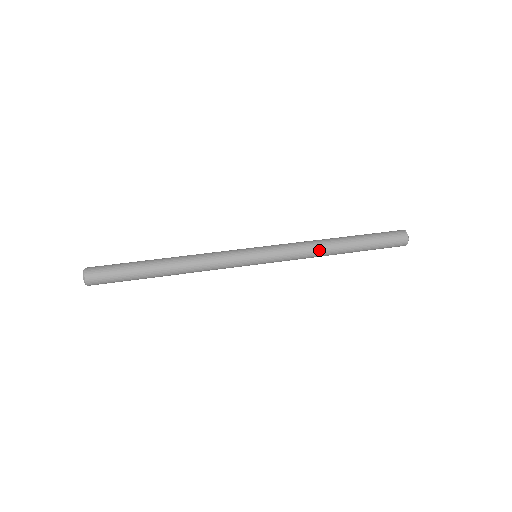
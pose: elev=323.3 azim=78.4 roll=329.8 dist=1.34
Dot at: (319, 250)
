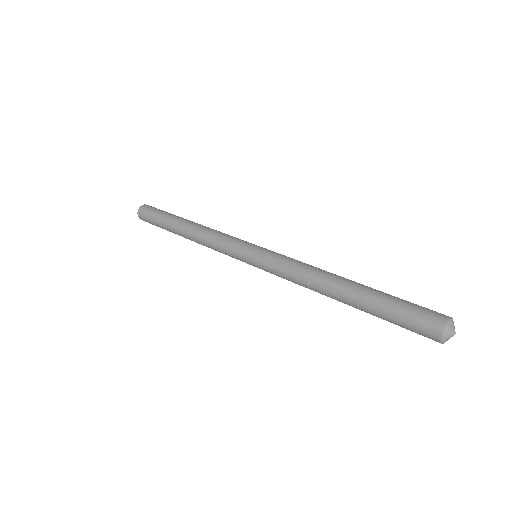
Dot at: (311, 280)
